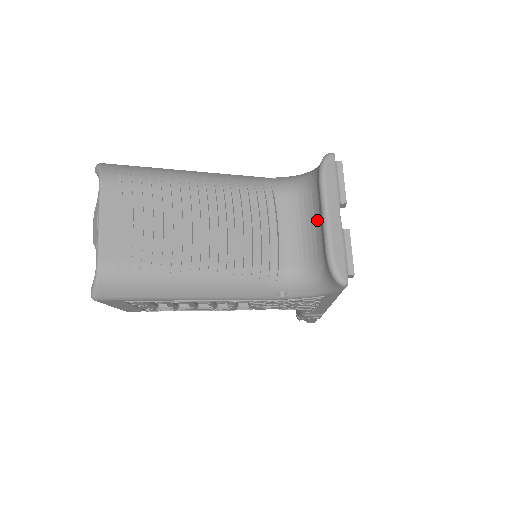
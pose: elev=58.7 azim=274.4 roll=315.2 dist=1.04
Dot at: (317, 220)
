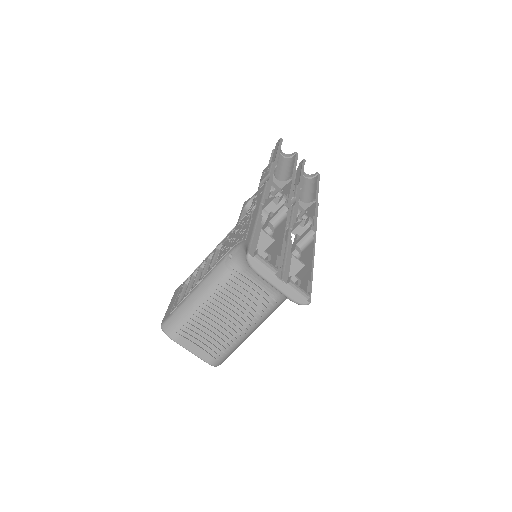
Dot at: occluded
